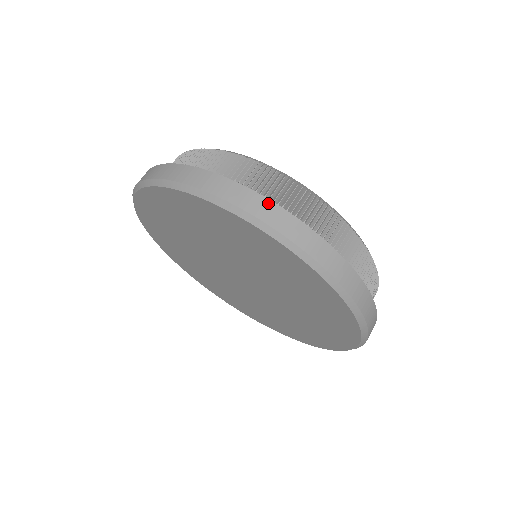
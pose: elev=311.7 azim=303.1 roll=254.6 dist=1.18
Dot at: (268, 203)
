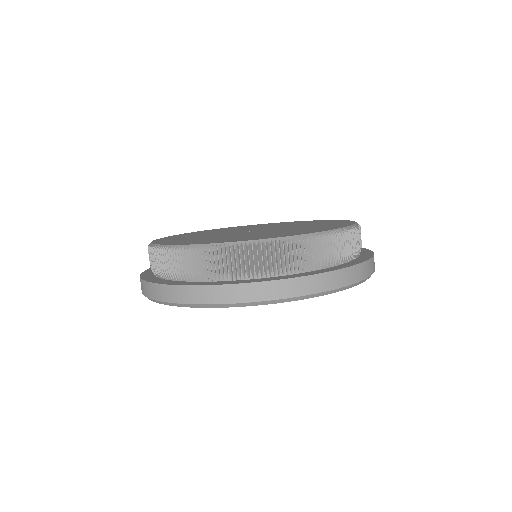
Dot at: (336, 273)
